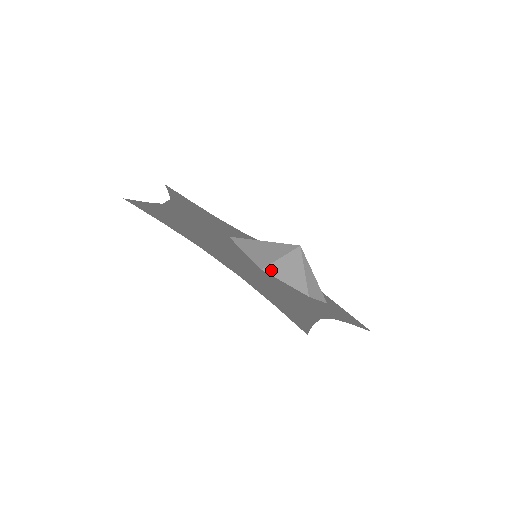
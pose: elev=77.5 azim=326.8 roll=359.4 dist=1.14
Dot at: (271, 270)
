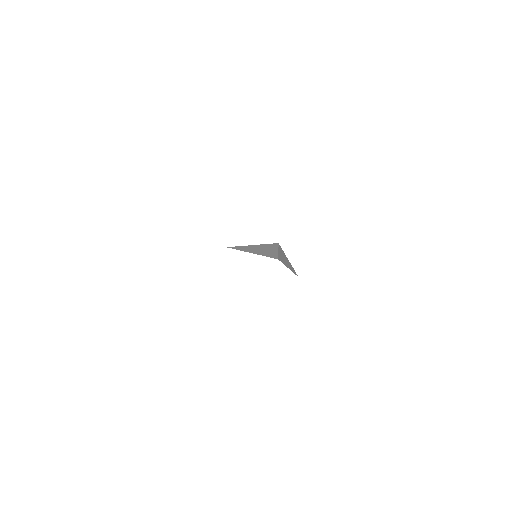
Dot at: (280, 260)
